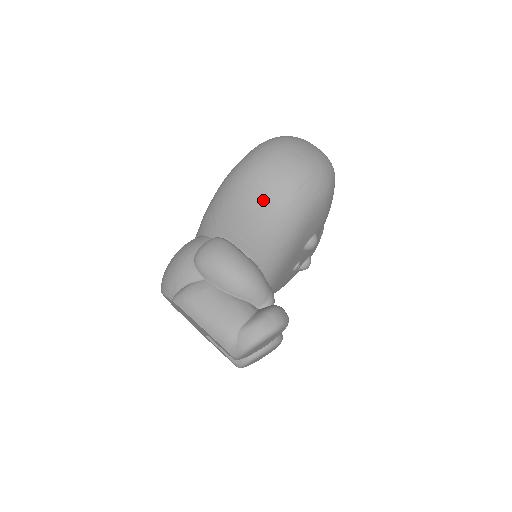
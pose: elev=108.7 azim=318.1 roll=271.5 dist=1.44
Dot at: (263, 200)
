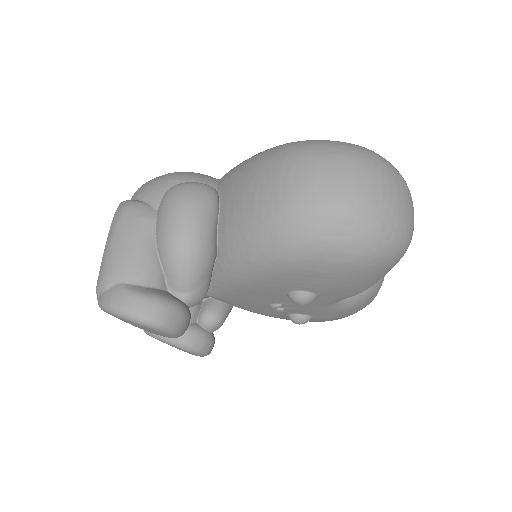
Dot at: (275, 192)
